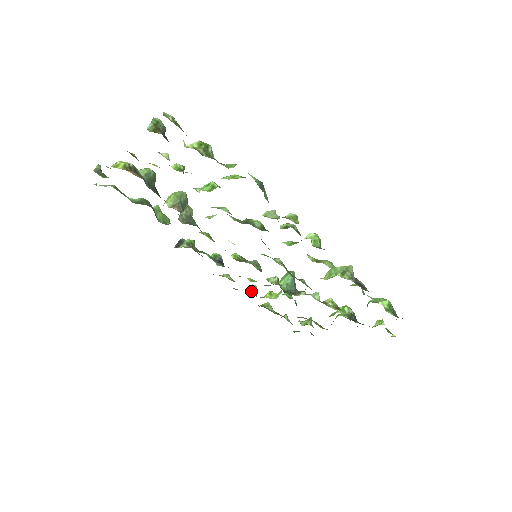
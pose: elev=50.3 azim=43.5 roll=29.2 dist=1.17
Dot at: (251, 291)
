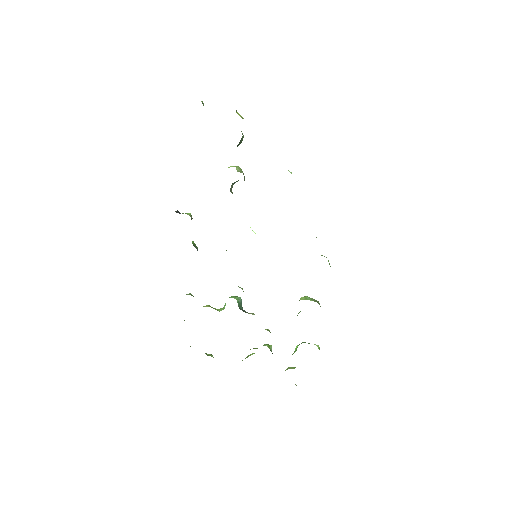
Dot at: occluded
